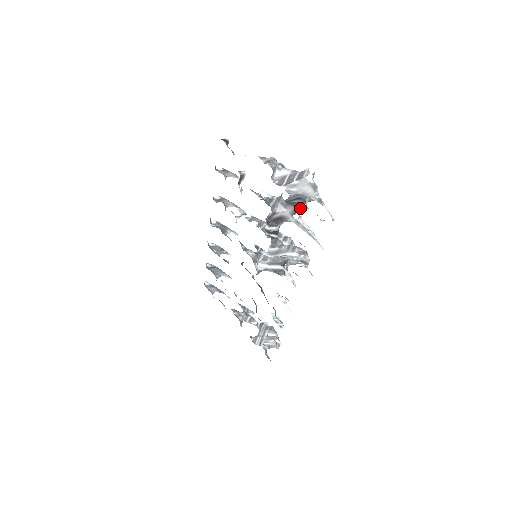
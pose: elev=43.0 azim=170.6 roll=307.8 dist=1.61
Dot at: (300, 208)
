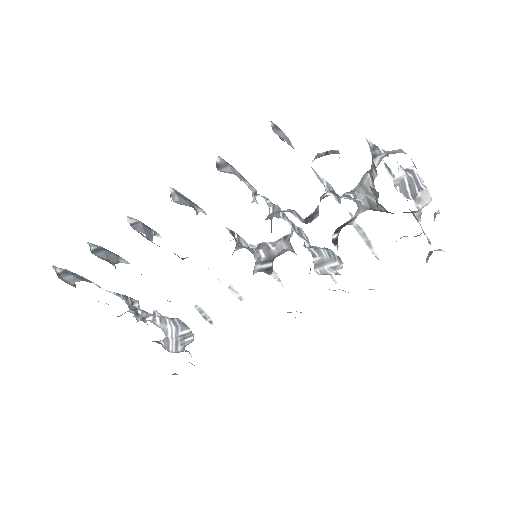
Dot at: occluded
